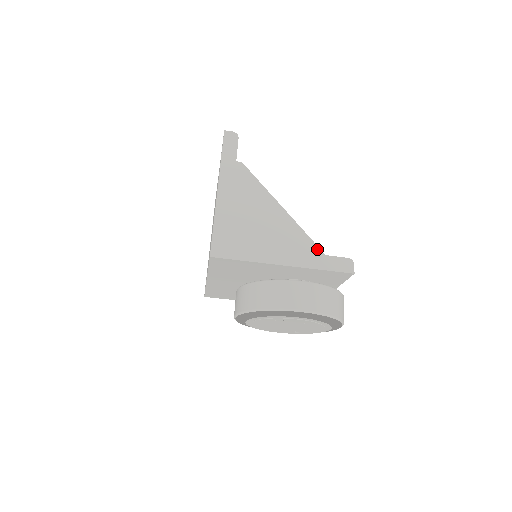
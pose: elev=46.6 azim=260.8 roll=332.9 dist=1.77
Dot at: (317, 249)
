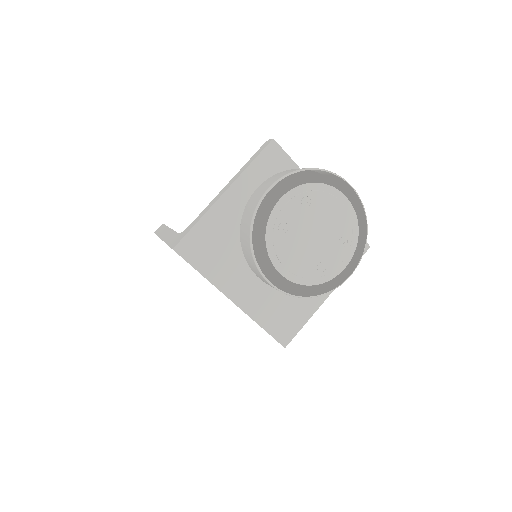
Dot at: occluded
